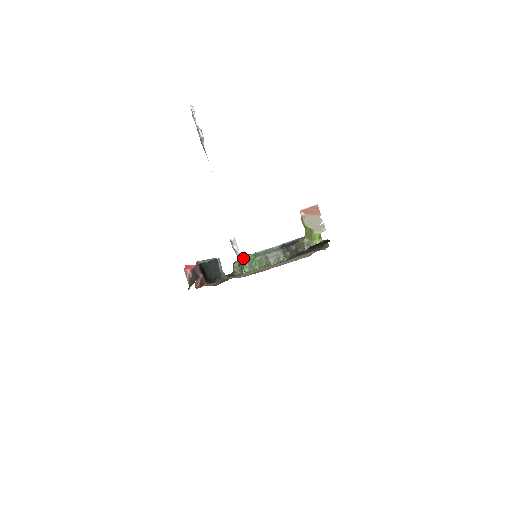
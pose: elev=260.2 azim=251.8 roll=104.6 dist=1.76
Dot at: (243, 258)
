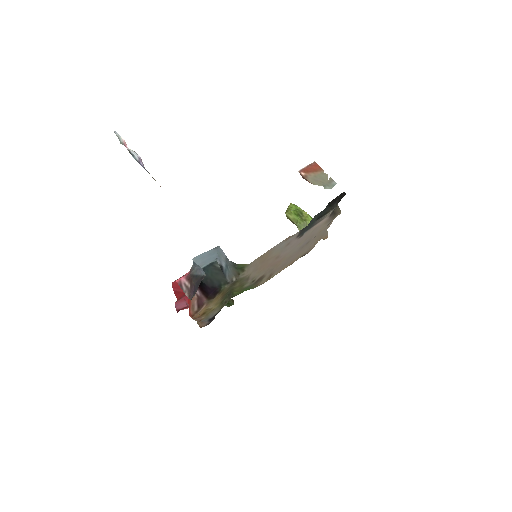
Dot at: occluded
